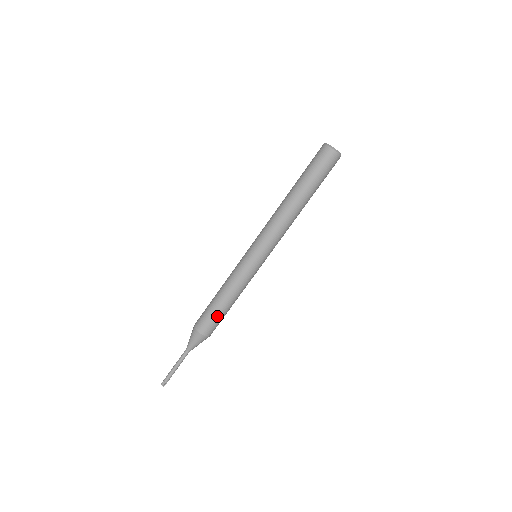
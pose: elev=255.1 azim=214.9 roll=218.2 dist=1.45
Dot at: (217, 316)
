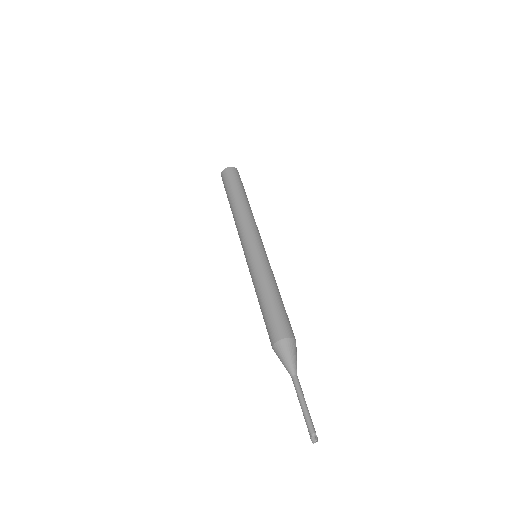
Dot at: (274, 313)
